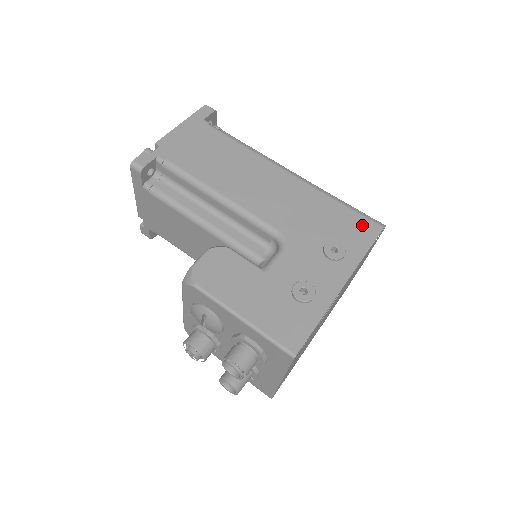
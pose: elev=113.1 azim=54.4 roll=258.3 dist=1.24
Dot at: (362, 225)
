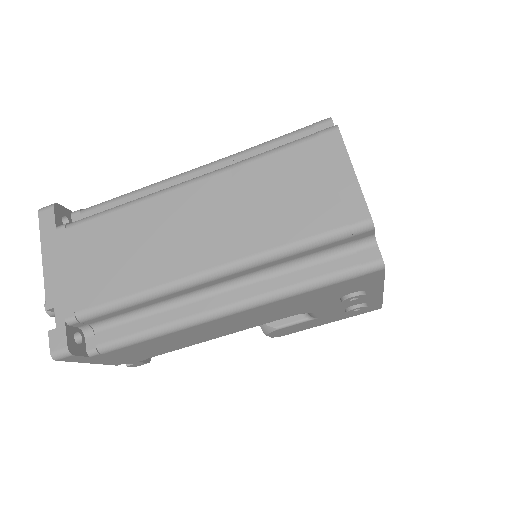
Dot at: (359, 281)
